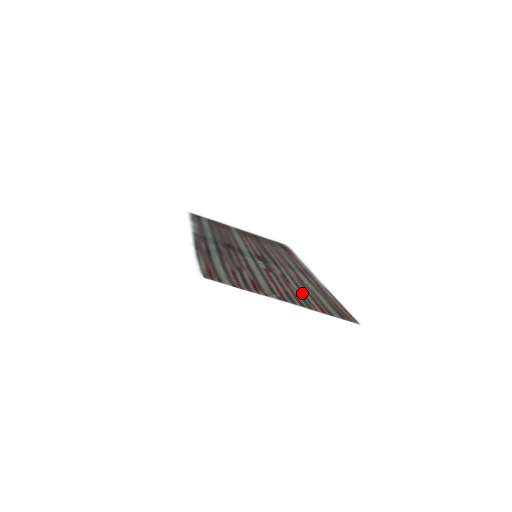
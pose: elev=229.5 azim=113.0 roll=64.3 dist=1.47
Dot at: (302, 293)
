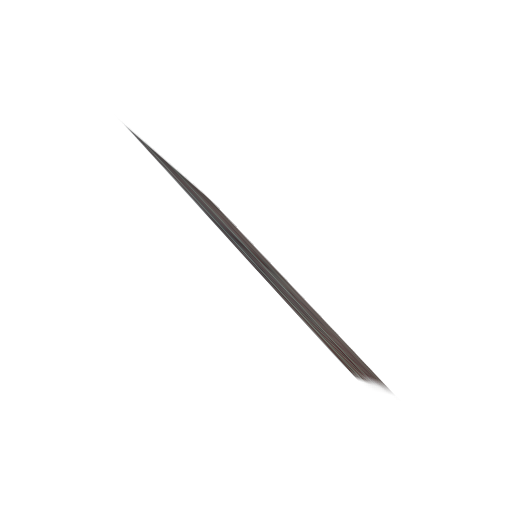
Dot at: (342, 344)
